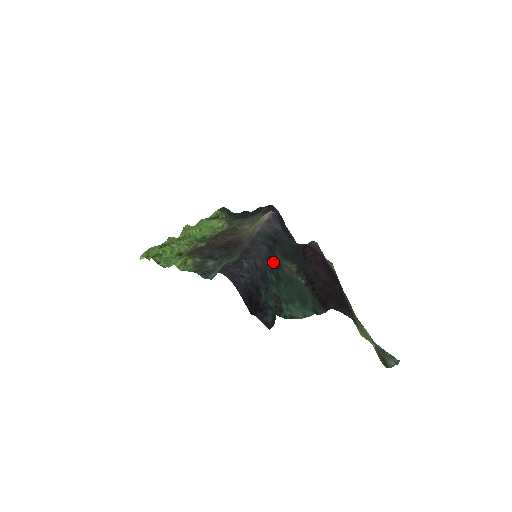
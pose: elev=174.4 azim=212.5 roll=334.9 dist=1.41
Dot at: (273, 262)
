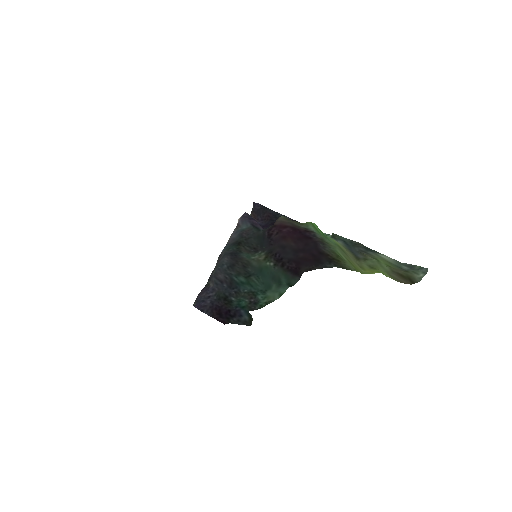
Dot at: (238, 265)
